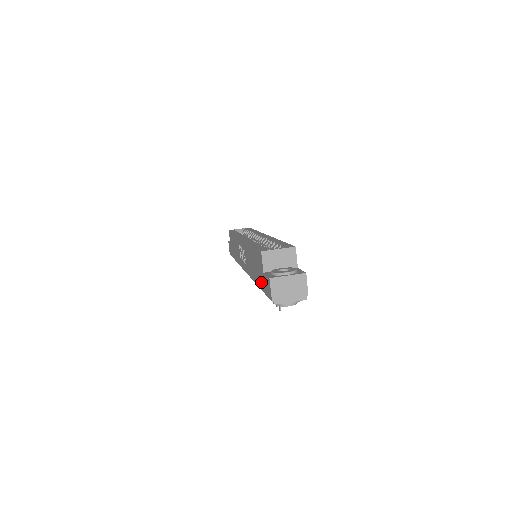
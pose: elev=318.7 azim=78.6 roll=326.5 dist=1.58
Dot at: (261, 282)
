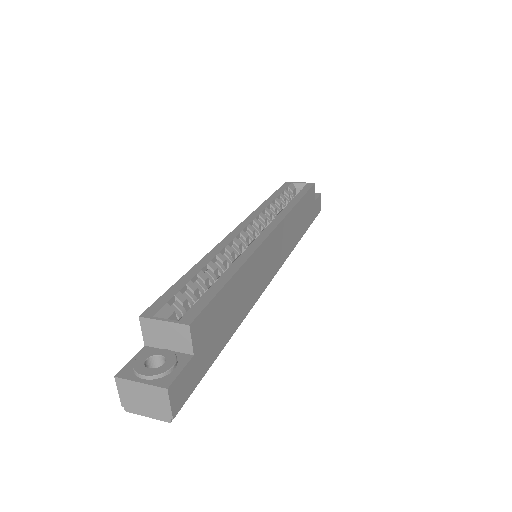
Dot at: occluded
